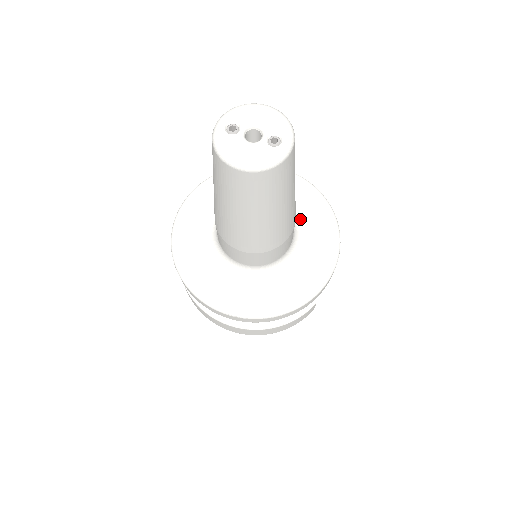
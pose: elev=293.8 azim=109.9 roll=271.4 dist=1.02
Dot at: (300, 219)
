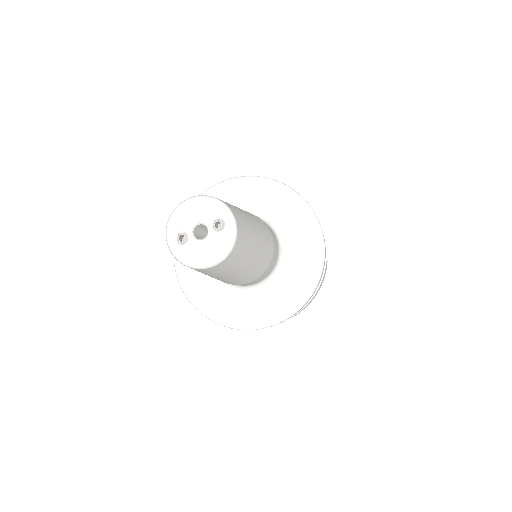
Dot at: (268, 213)
